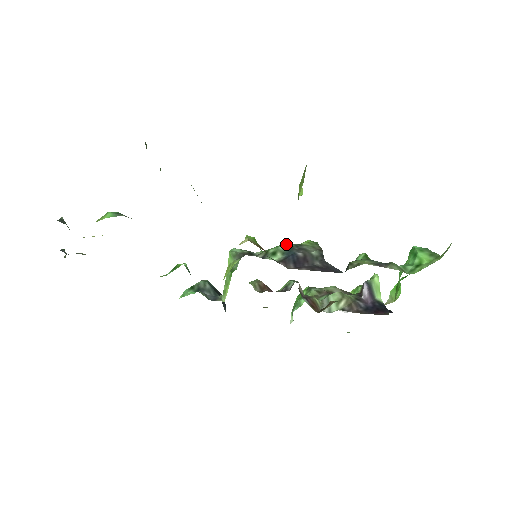
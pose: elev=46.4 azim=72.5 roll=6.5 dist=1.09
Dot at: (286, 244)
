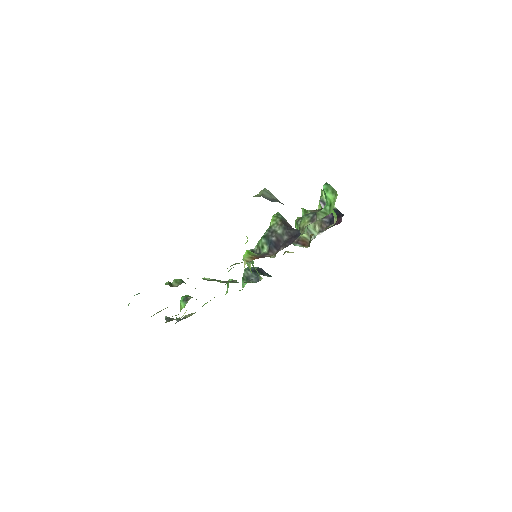
Dot at: (264, 236)
